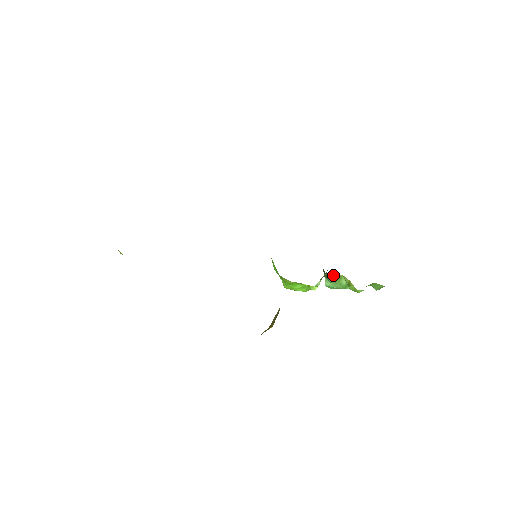
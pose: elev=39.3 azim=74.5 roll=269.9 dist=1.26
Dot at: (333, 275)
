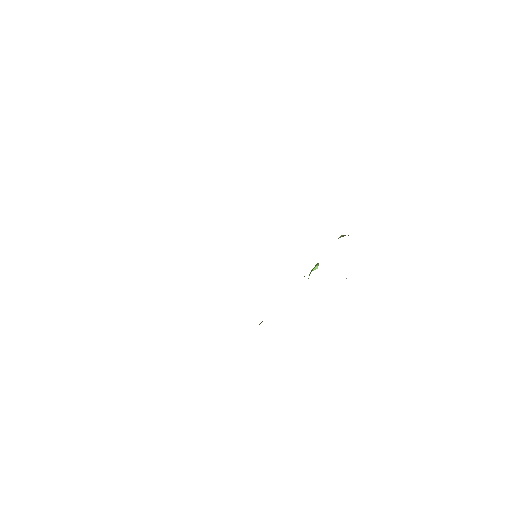
Dot at: occluded
